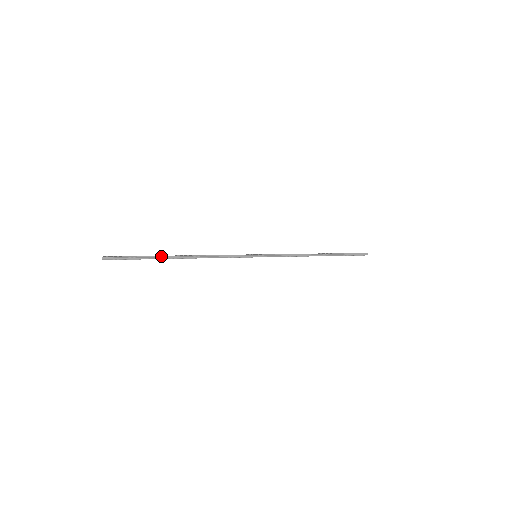
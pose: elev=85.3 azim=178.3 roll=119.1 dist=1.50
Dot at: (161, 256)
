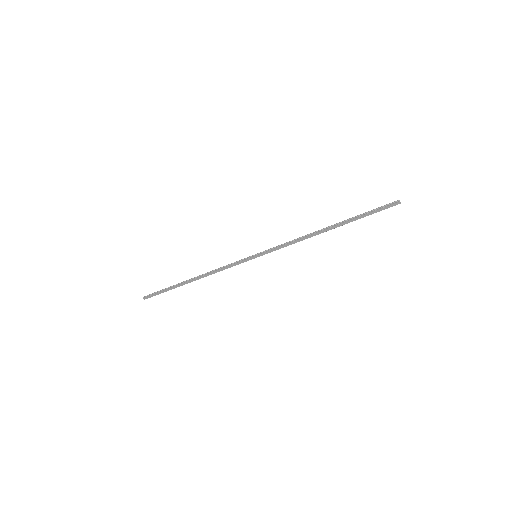
Dot at: (179, 283)
